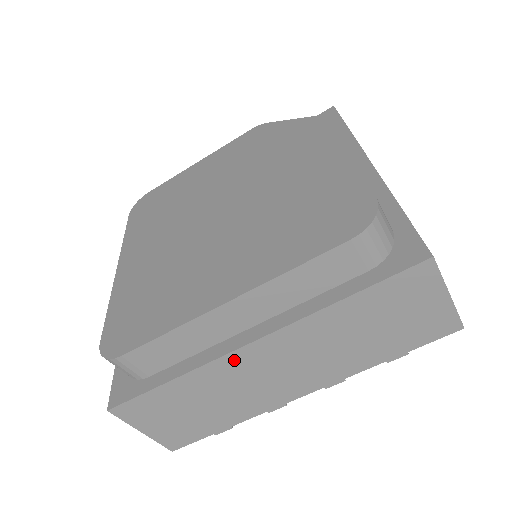
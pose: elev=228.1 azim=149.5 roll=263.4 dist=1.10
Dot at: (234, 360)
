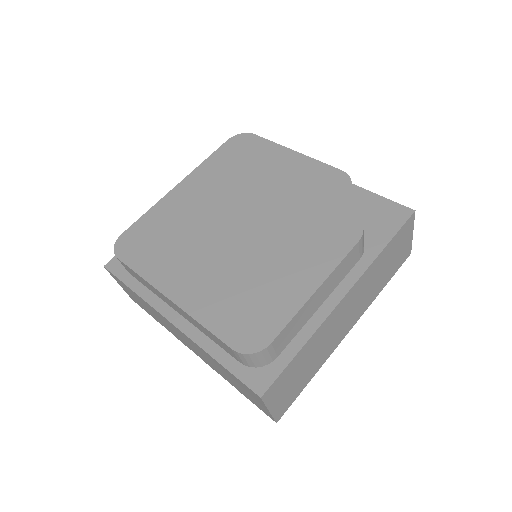
Dot at: (162, 316)
